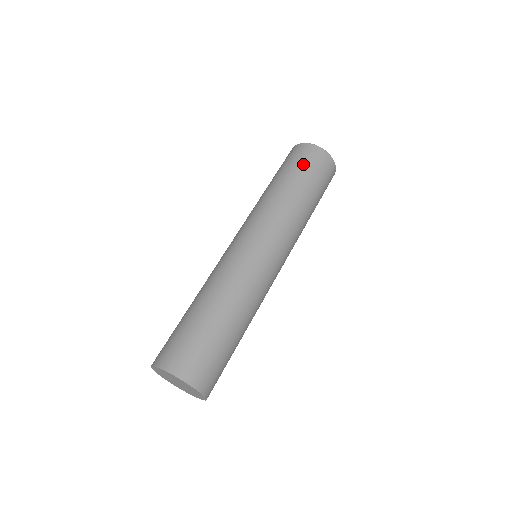
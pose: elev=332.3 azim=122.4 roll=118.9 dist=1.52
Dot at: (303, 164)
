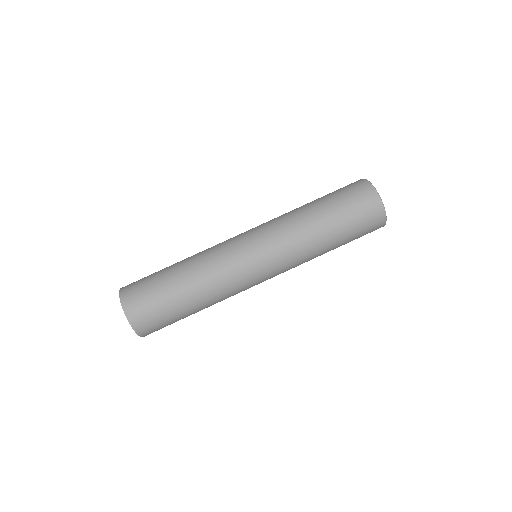
Dot at: (348, 201)
